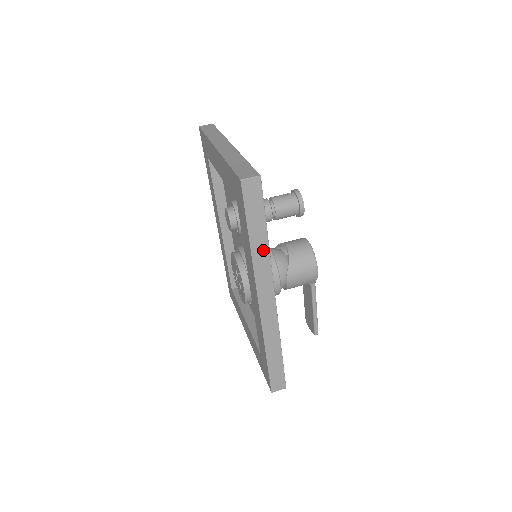
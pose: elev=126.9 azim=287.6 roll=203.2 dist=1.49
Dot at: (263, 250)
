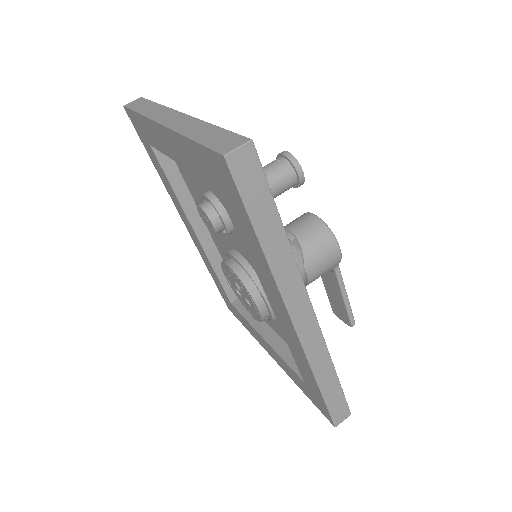
Dot at: (282, 252)
